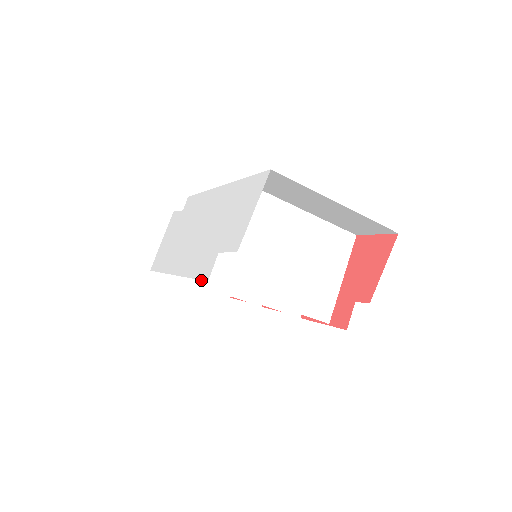
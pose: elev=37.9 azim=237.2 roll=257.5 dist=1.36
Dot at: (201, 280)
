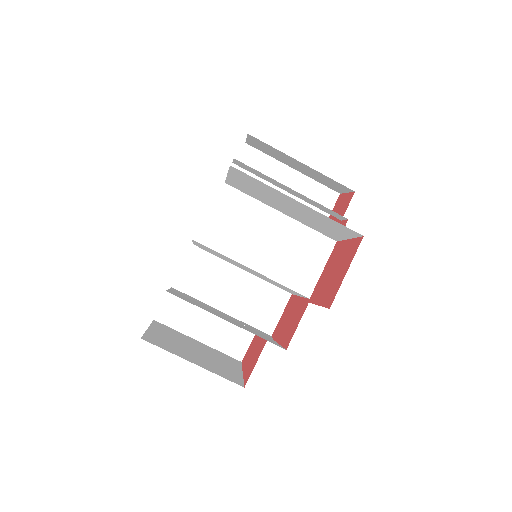
Dot at: occluded
